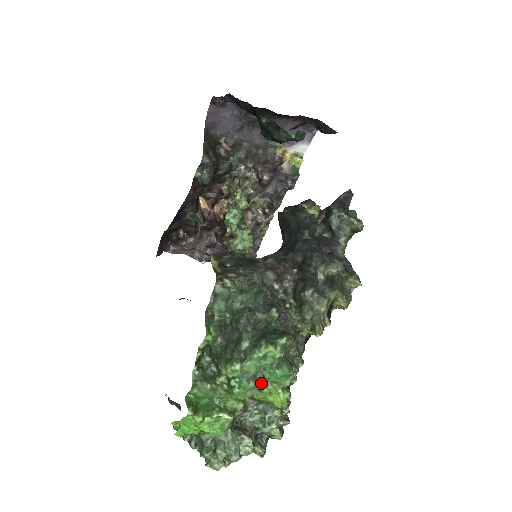
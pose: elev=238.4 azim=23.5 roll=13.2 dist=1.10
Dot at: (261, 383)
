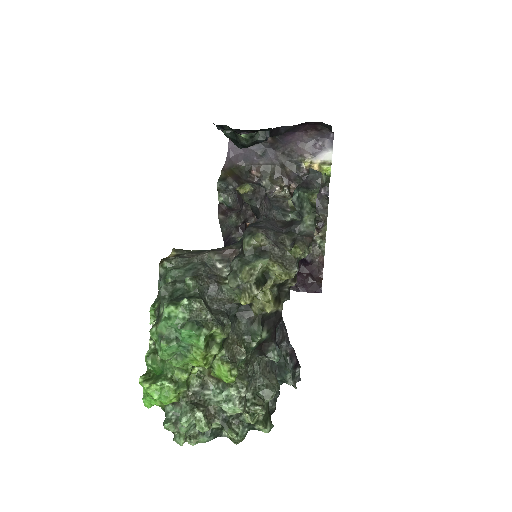
Dot at: (173, 344)
